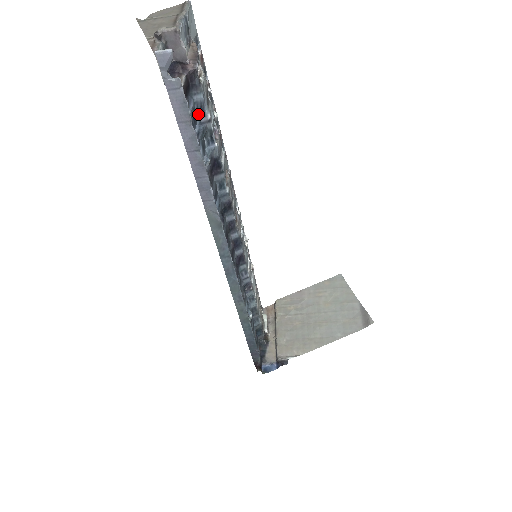
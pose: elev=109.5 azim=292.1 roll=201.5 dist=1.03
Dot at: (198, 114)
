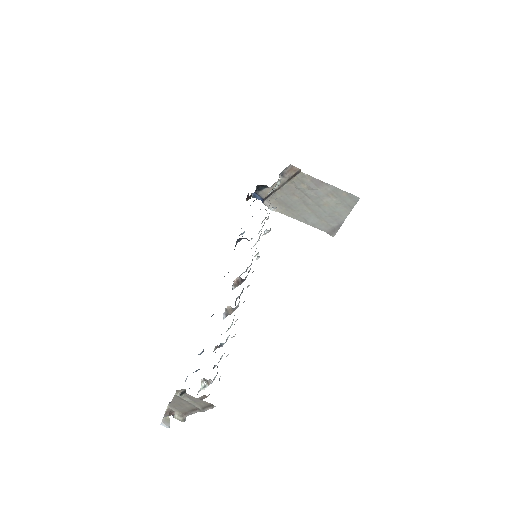
Dot at: occluded
